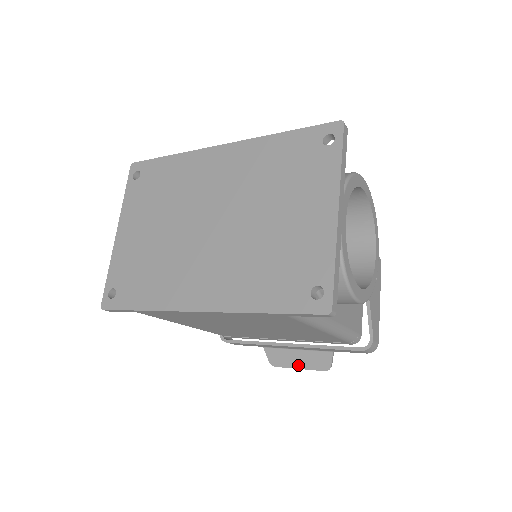
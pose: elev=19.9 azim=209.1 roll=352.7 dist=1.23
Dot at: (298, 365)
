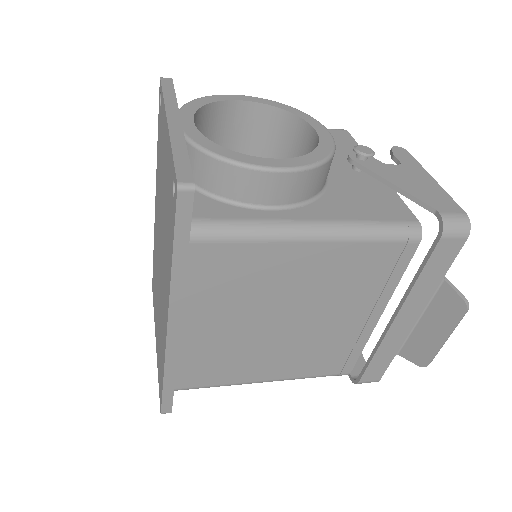
Dot at: (440, 337)
